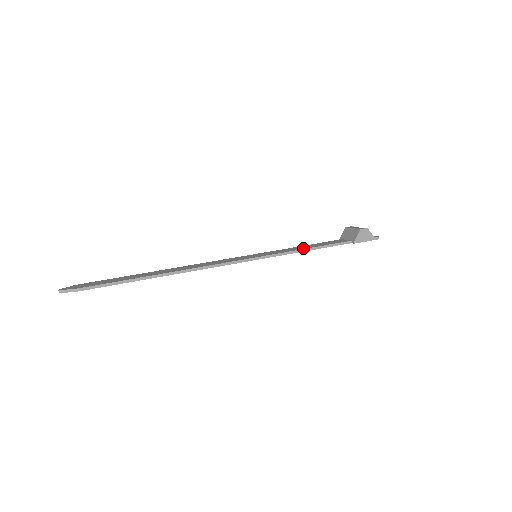
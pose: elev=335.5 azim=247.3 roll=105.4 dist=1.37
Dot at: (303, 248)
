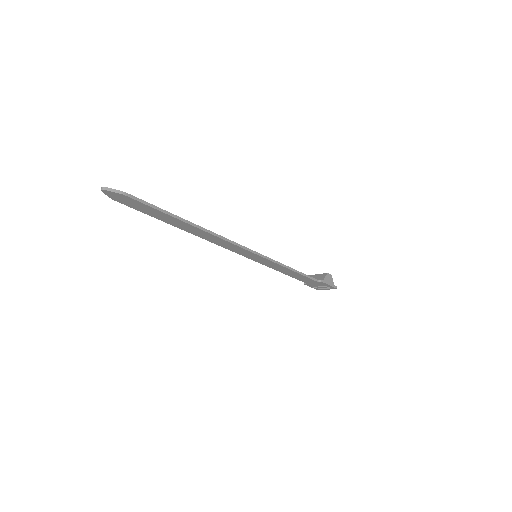
Dot at: (289, 268)
